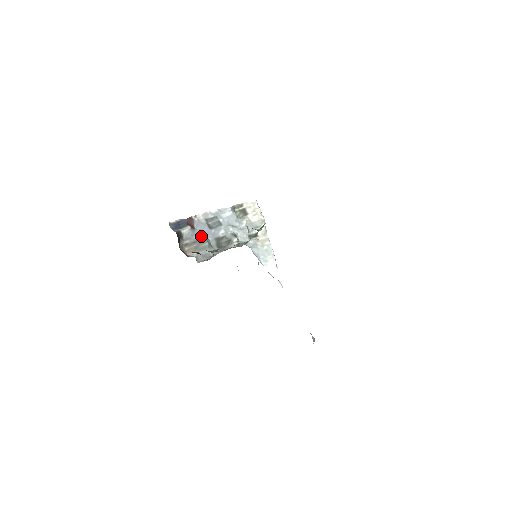
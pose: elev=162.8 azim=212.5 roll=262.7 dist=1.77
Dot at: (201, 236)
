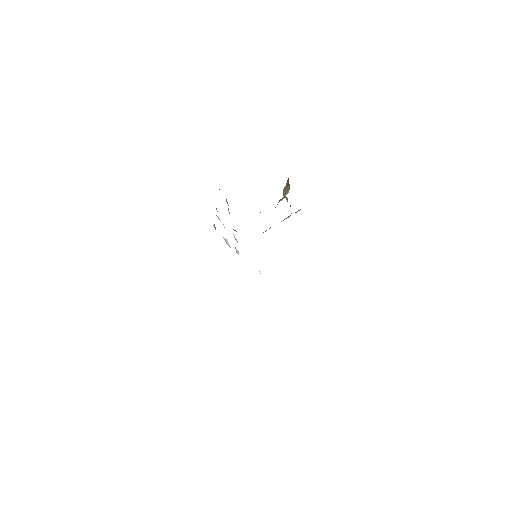
Dot at: occluded
